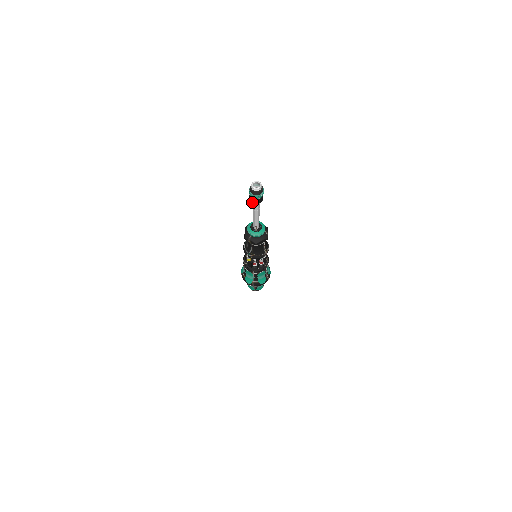
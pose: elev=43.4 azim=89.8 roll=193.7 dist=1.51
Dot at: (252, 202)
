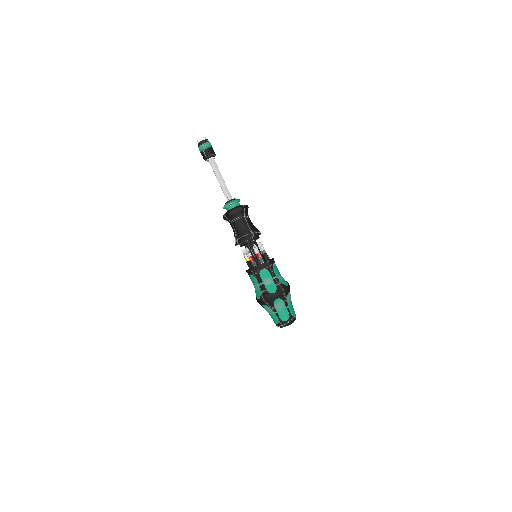
Dot at: (204, 158)
